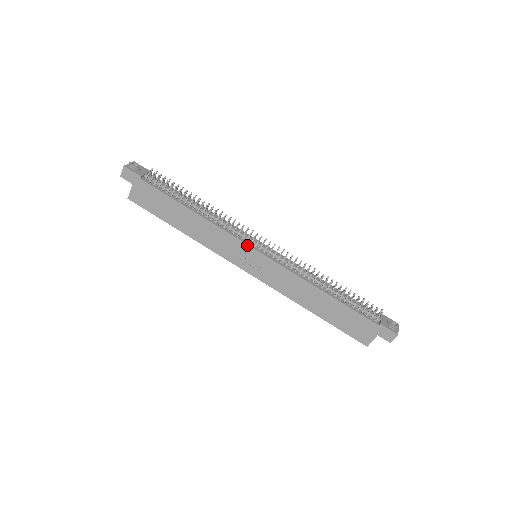
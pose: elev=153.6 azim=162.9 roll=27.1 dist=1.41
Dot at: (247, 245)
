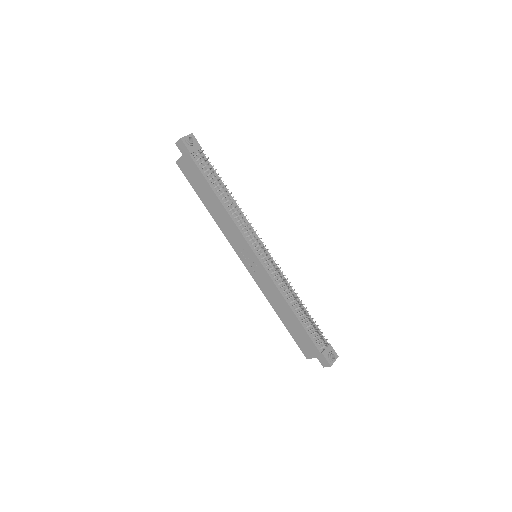
Dot at: (251, 248)
